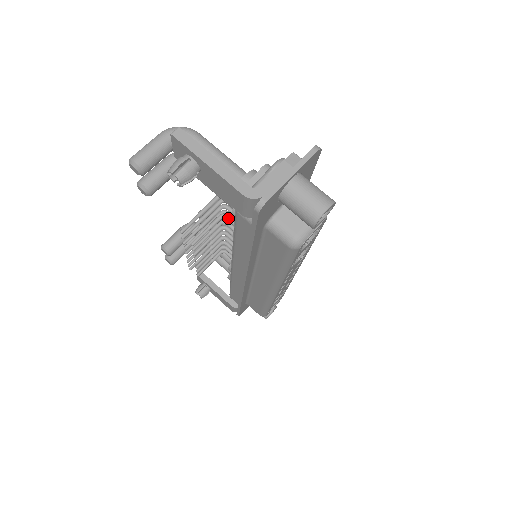
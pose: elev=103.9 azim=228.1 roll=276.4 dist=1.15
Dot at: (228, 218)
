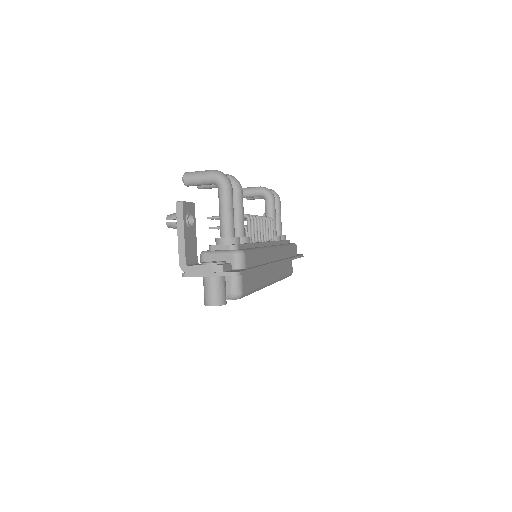
Dot at: occluded
